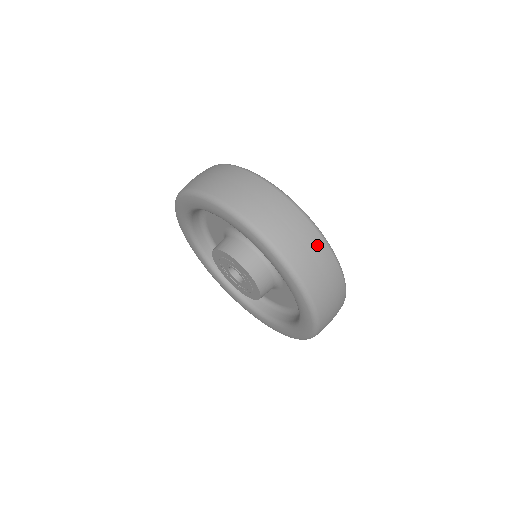
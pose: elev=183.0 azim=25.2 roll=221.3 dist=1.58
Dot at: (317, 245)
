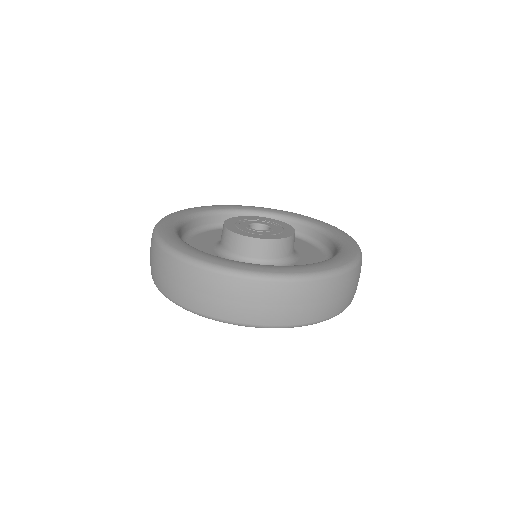
Dot at: occluded
